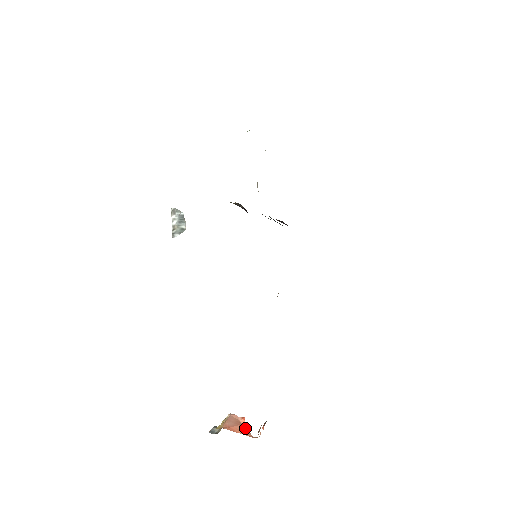
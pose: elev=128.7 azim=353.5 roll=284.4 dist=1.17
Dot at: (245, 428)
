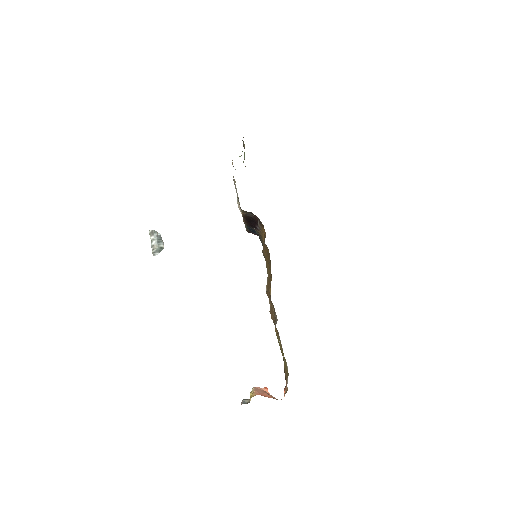
Dot at: (270, 395)
